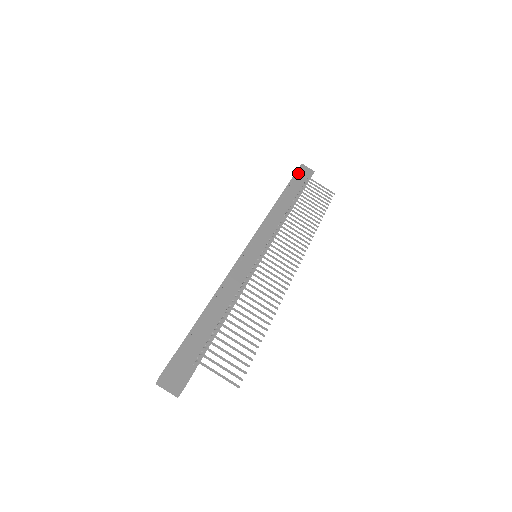
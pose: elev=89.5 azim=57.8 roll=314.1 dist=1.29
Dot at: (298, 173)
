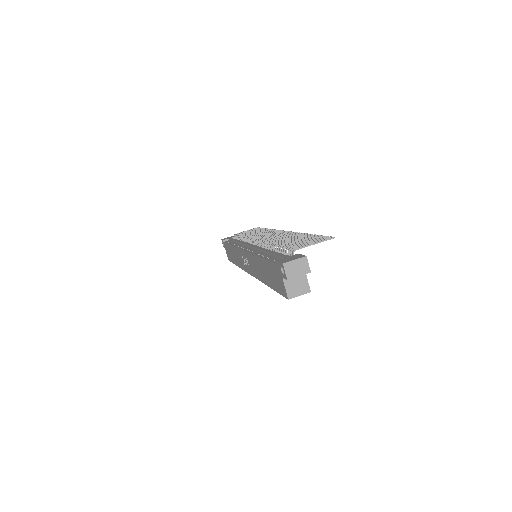
Dot at: (225, 241)
